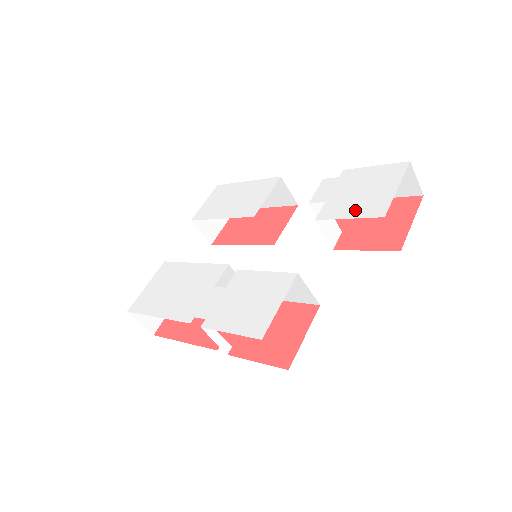
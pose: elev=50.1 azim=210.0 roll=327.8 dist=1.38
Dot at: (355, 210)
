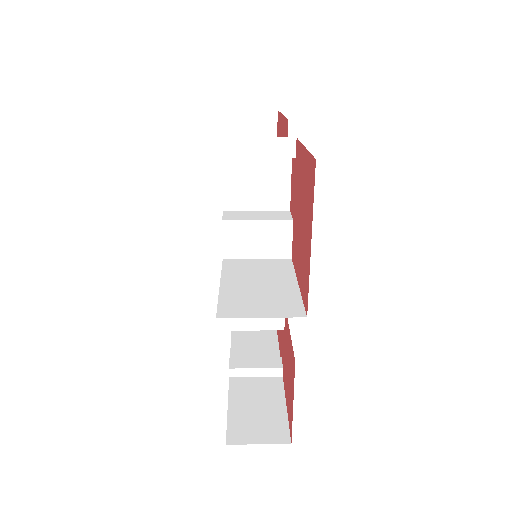
Dot at: occluded
